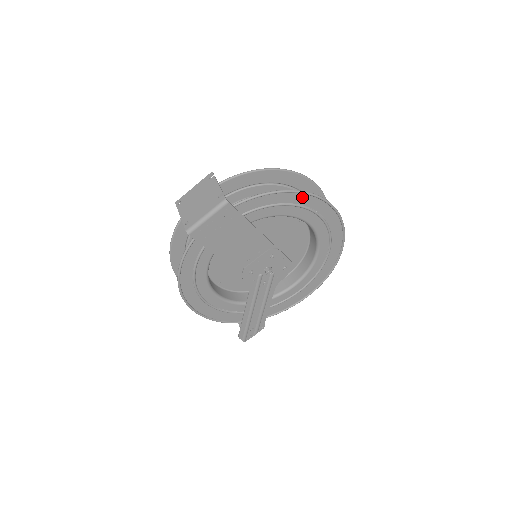
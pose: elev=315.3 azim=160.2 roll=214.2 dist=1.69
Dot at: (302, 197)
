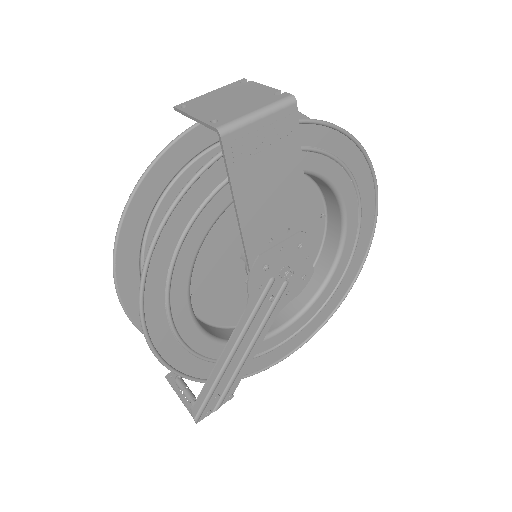
Dot at: (357, 159)
